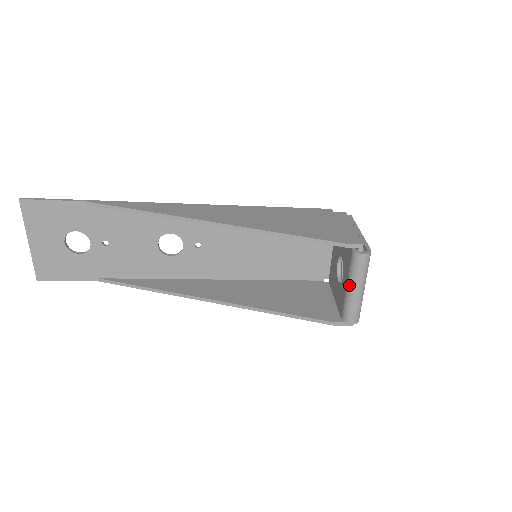
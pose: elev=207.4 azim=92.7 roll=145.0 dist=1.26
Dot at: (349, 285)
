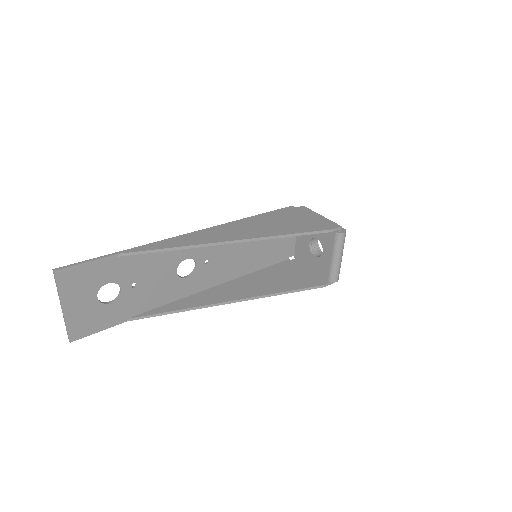
Dot at: (335, 256)
